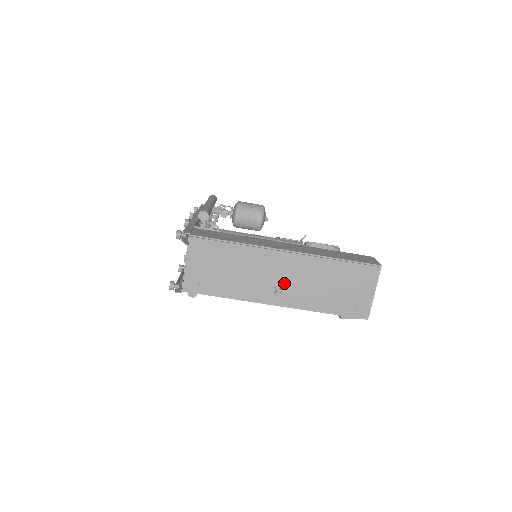
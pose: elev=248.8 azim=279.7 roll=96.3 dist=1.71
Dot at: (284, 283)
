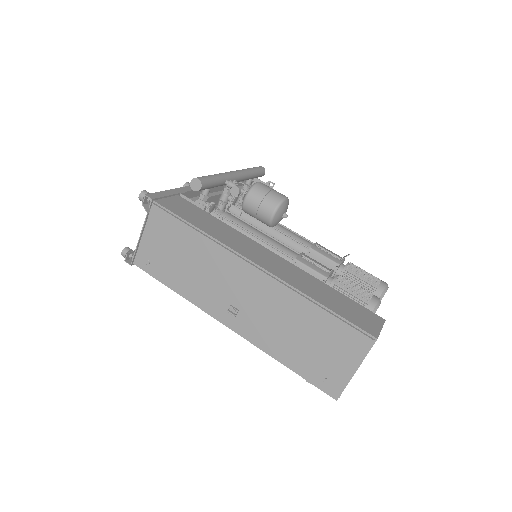
Dot at: (242, 304)
